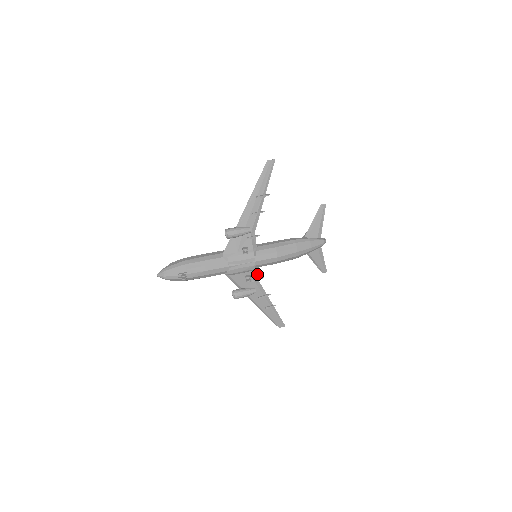
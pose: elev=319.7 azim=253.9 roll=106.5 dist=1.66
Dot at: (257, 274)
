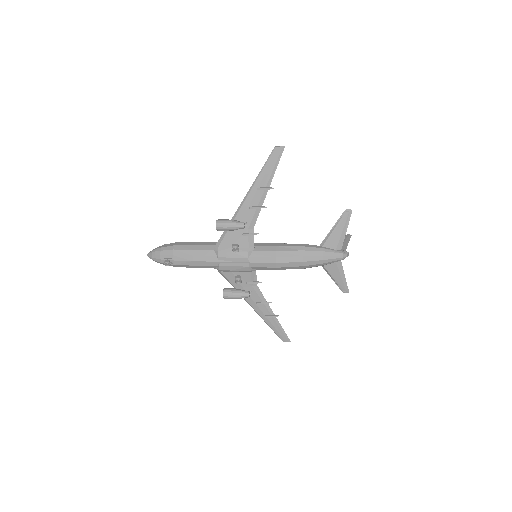
Dot at: (254, 277)
